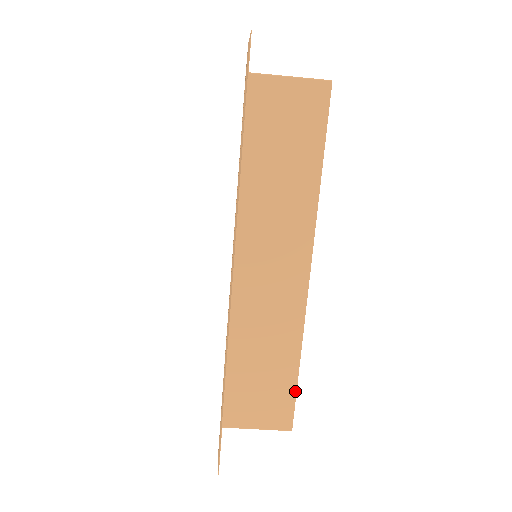
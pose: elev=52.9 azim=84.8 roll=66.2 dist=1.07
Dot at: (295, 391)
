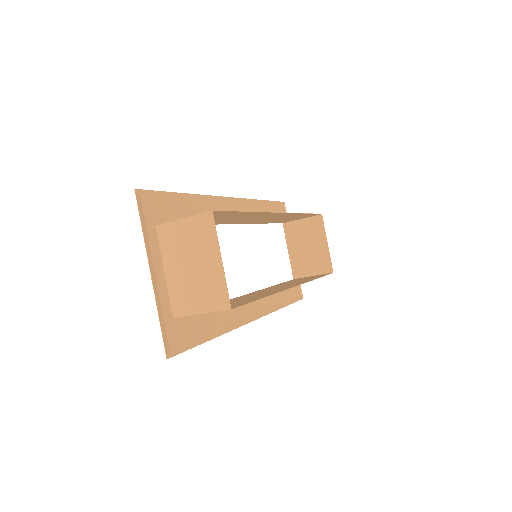
Dot at: occluded
